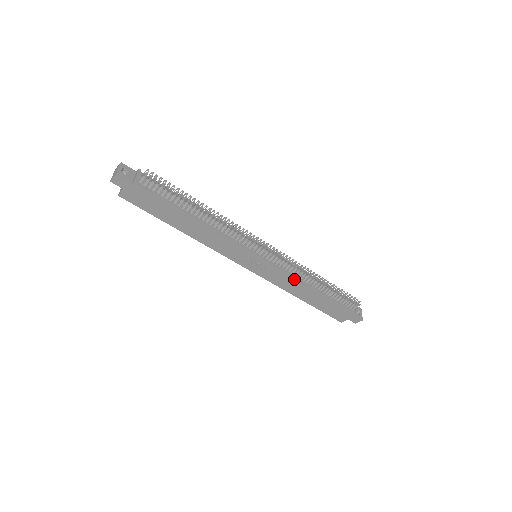
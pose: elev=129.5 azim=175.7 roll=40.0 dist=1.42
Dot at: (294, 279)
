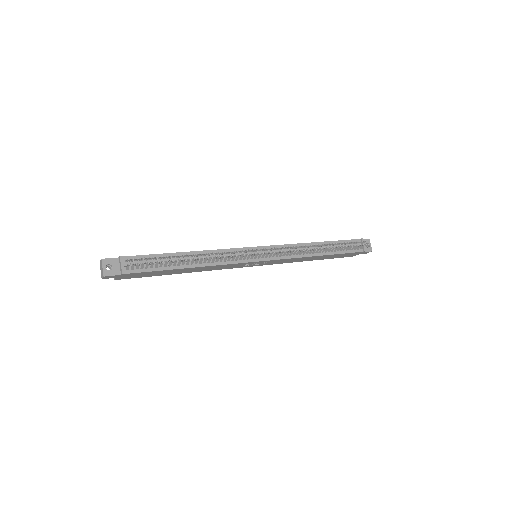
Dot at: (298, 258)
